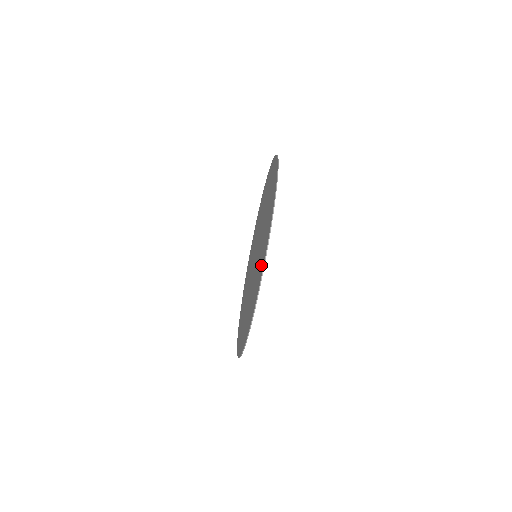
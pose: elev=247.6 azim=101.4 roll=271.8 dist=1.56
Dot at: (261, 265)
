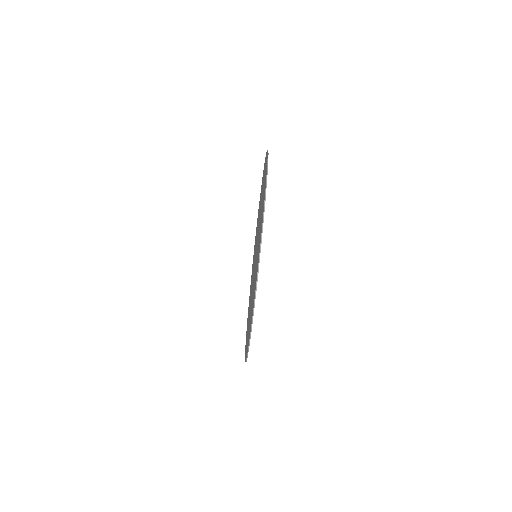
Dot at: occluded
